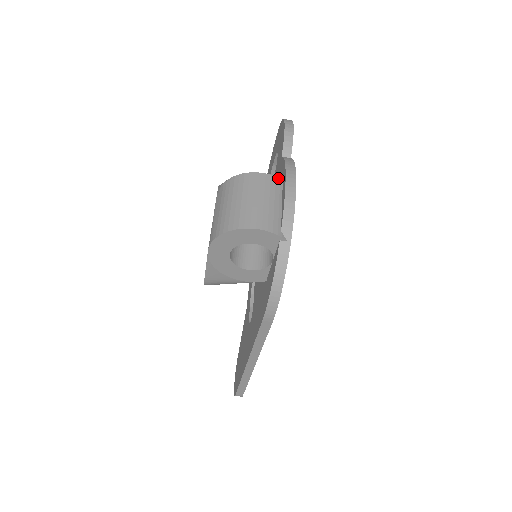
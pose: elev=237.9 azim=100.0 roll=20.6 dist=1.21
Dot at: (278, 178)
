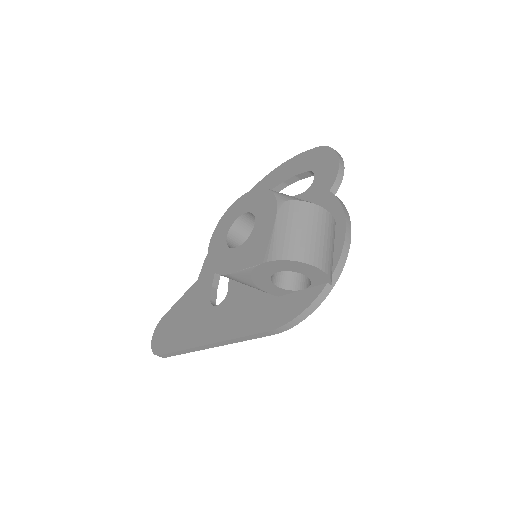
Dot at: (335, 220)
